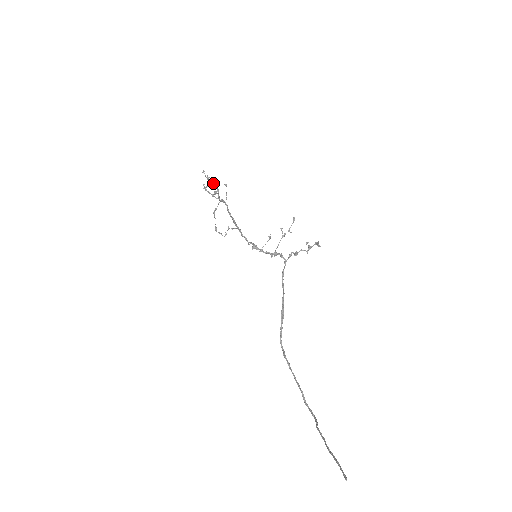
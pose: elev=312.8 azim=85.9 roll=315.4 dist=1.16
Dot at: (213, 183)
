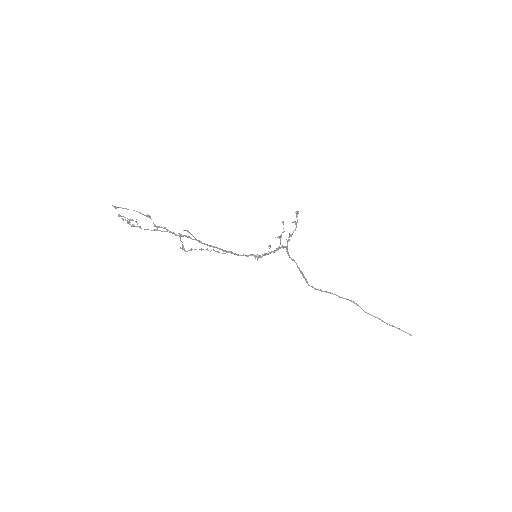
Dot at: occluded
